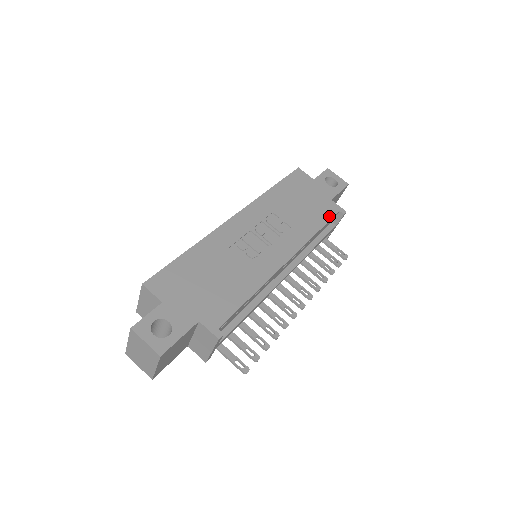
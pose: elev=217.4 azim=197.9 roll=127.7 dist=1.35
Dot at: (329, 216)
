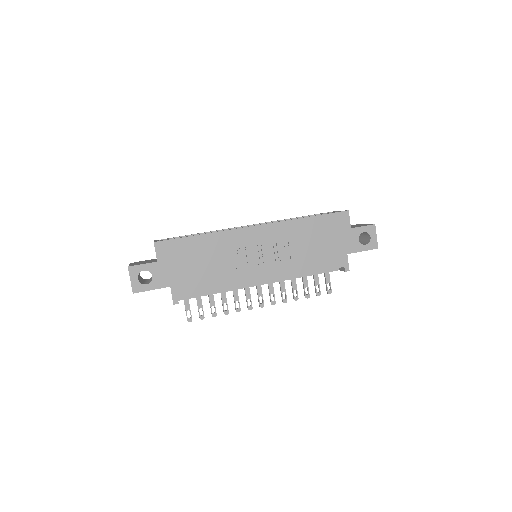
Dot at: (331, 266)
